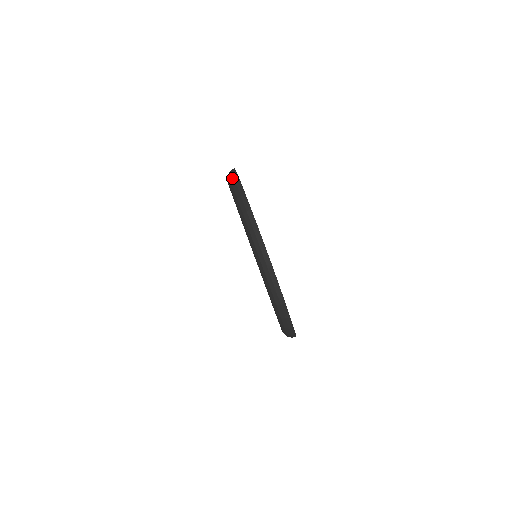
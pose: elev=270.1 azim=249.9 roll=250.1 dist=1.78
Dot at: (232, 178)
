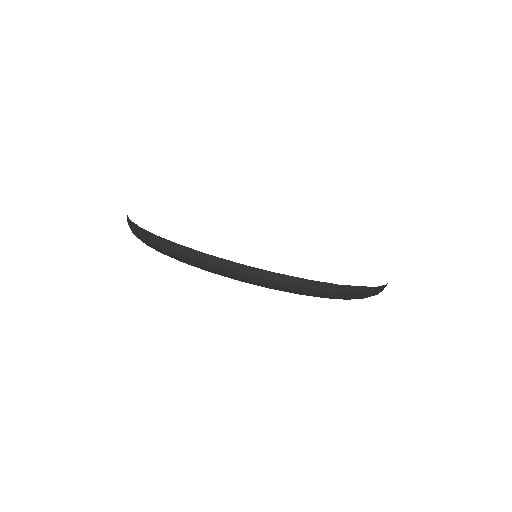
Dot at: (159, 247)
